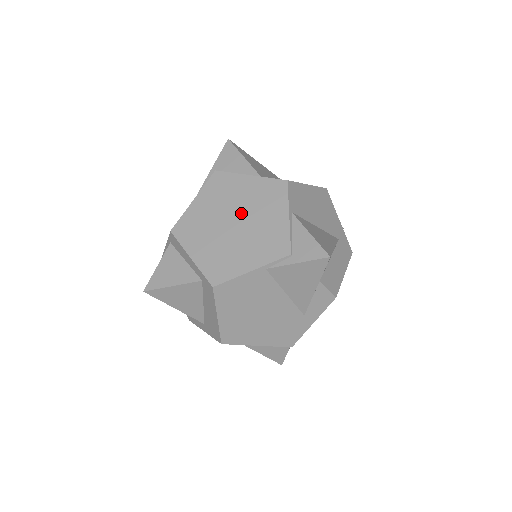
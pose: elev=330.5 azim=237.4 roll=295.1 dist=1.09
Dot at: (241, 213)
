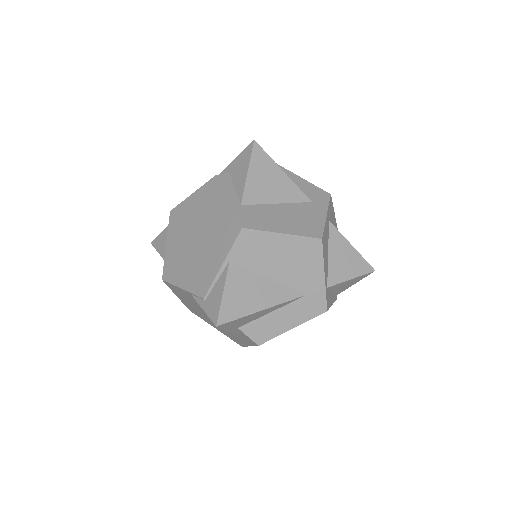
Dot at: (204, 233)
